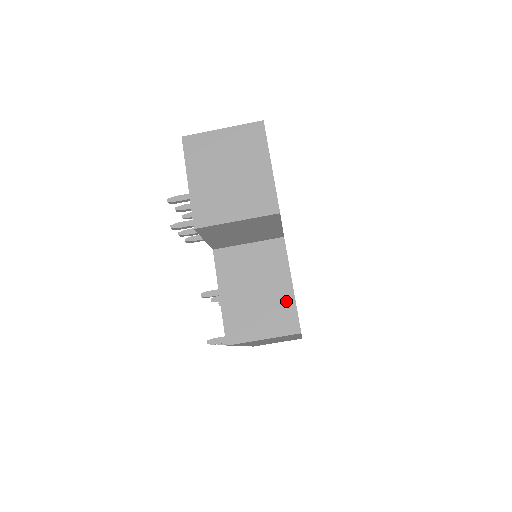
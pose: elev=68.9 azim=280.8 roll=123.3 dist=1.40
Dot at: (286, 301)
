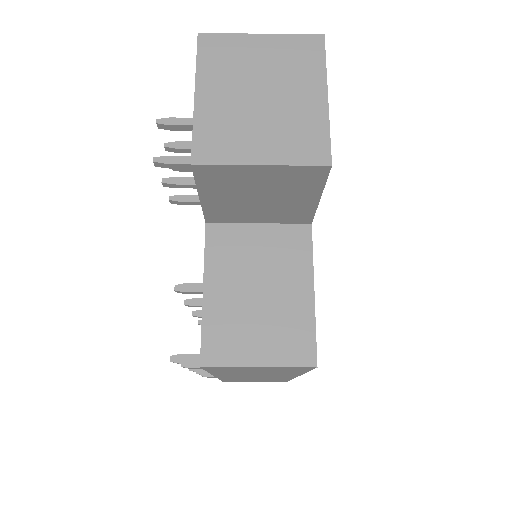
Dot at: (301, 315)
